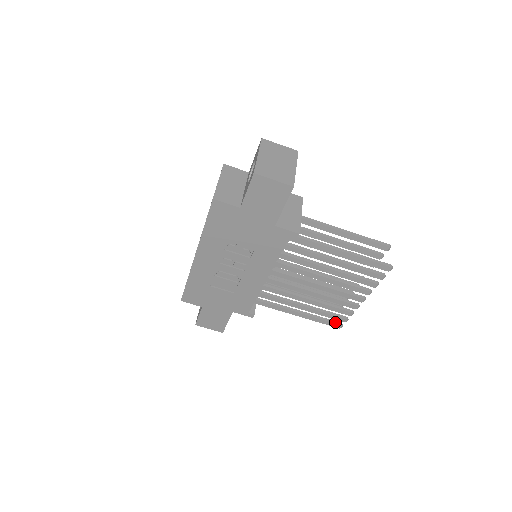
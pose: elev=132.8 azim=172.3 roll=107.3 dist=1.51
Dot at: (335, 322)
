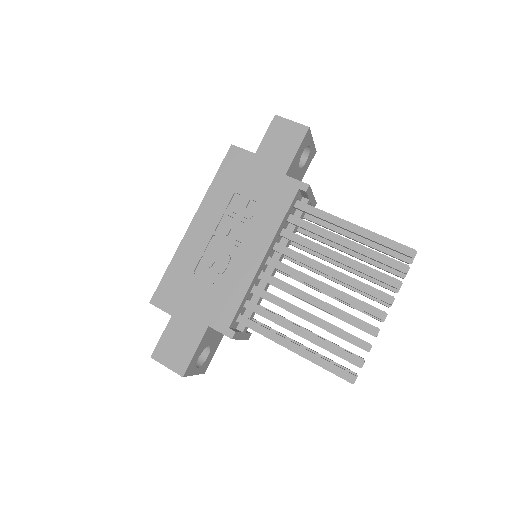
Dot at: (345, 370)
